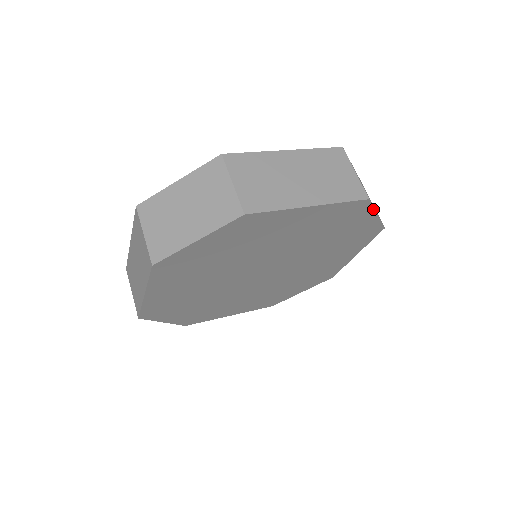
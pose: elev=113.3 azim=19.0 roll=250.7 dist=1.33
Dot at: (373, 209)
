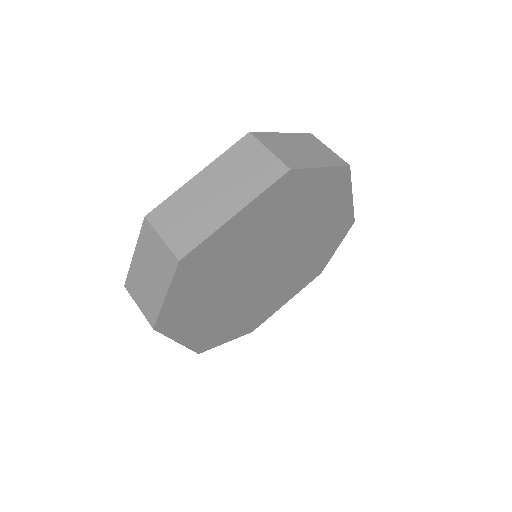
Dot at: (343, 238)
